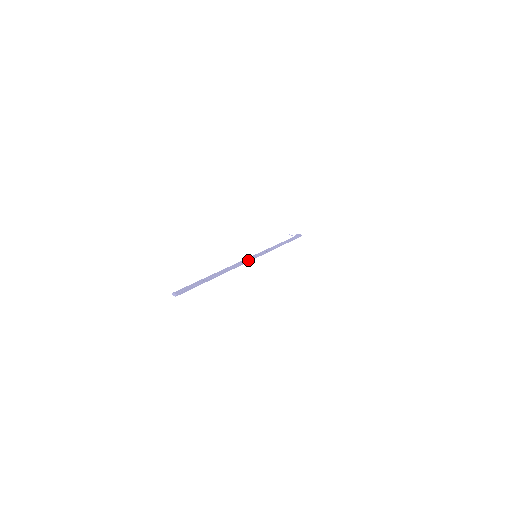
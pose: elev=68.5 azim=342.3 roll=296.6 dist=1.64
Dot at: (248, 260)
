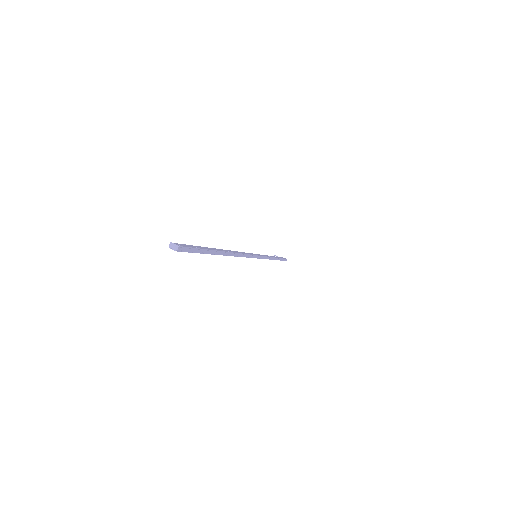
Dot at: (251, 255)
